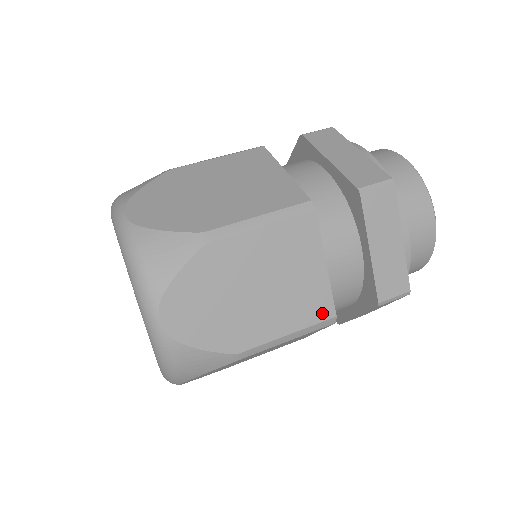
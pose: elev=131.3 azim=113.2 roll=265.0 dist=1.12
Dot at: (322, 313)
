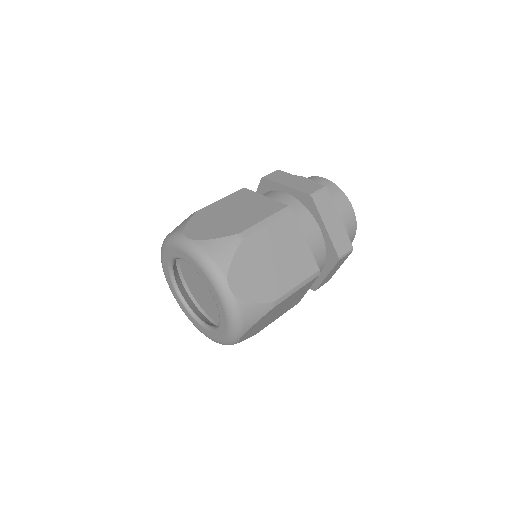
Dot at: (311, 269)
